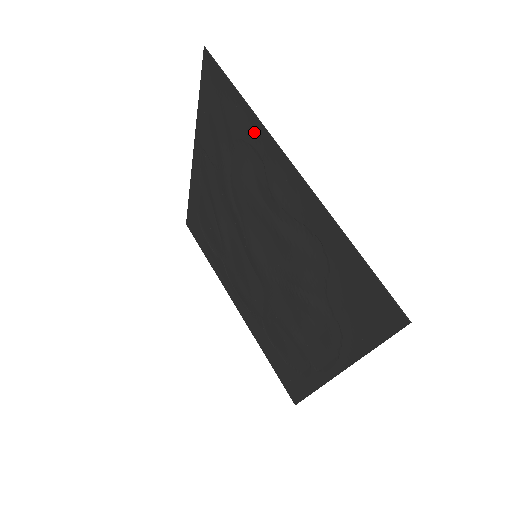
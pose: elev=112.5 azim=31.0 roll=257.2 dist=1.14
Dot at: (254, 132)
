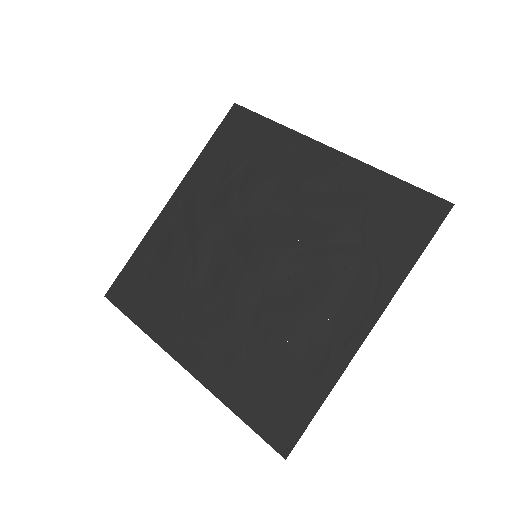
Dot at: (285, 140)
